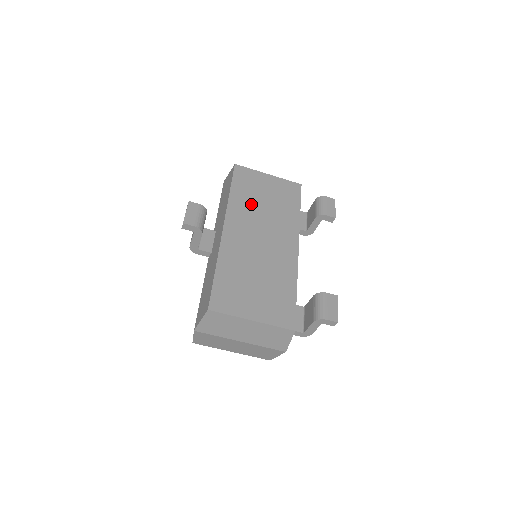
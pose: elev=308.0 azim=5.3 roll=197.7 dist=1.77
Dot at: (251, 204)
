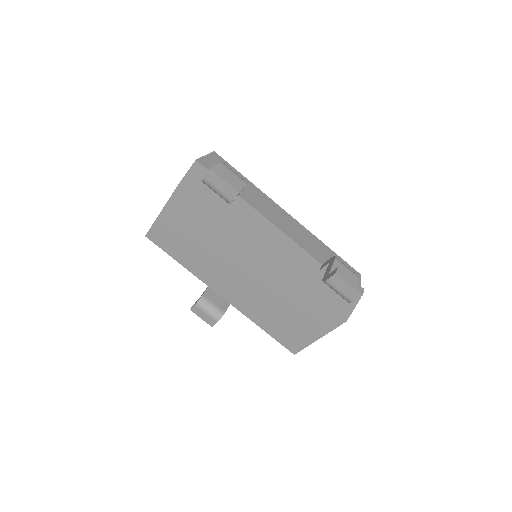
Dot at: (200, 258)
